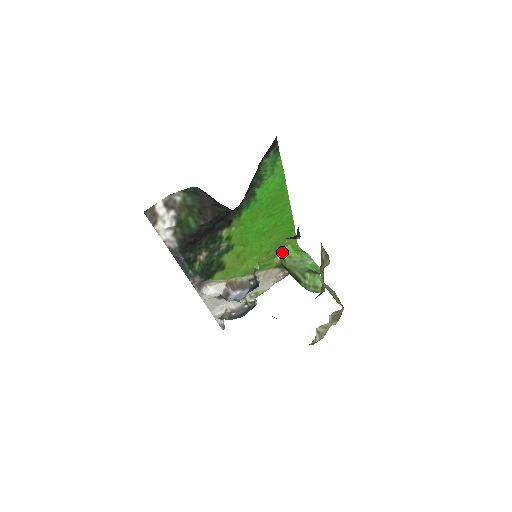
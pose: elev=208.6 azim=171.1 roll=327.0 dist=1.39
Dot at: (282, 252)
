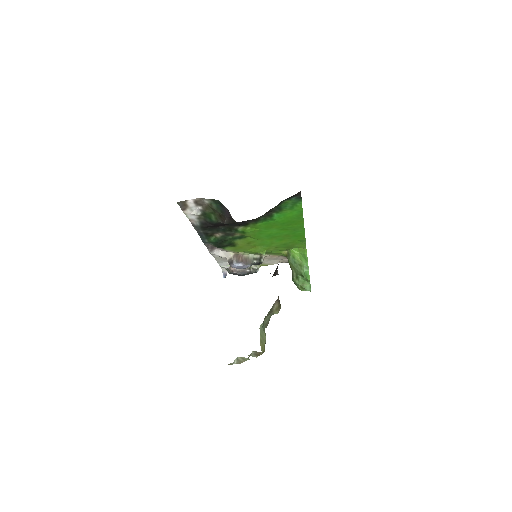
Dot at: (290, 250)
